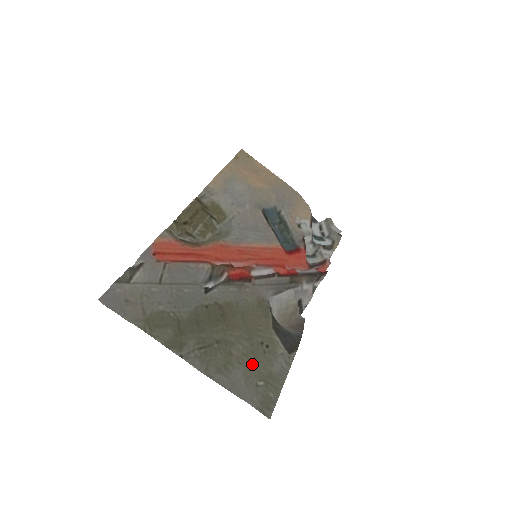
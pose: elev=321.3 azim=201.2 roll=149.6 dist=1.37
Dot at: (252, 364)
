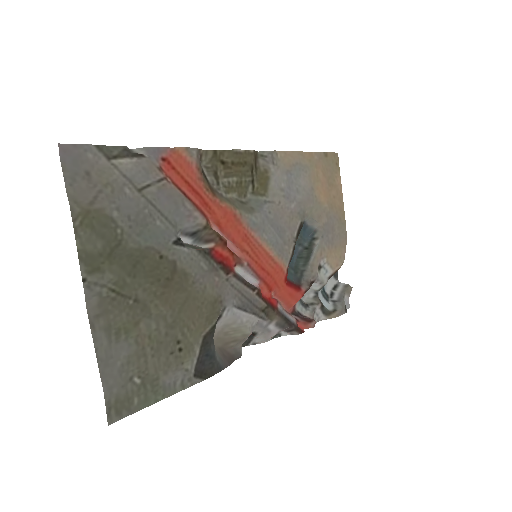
Dot at: (148, 353)
